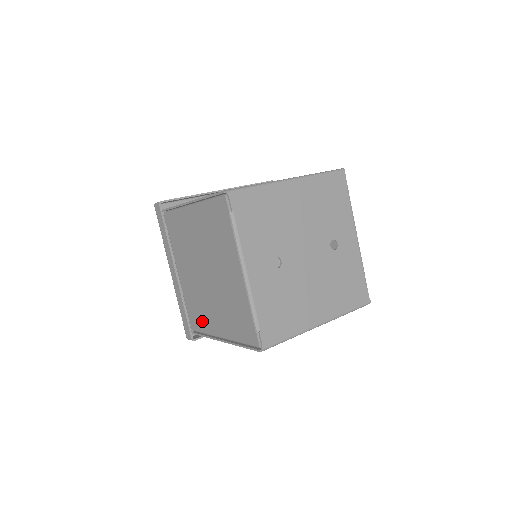
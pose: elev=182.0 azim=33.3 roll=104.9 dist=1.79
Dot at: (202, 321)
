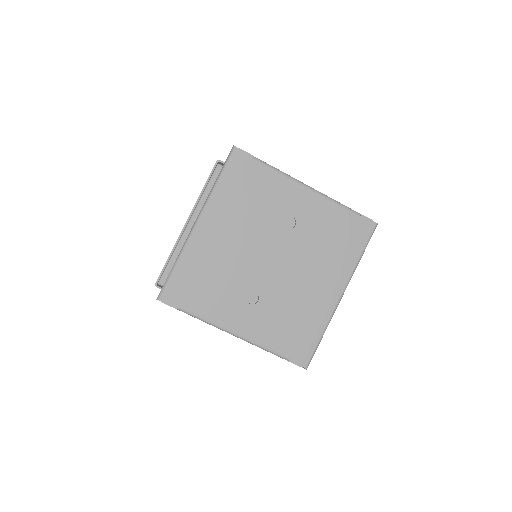
Dot at: occluded
